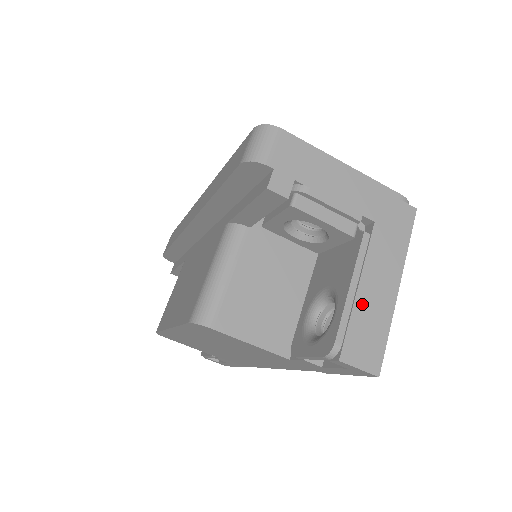
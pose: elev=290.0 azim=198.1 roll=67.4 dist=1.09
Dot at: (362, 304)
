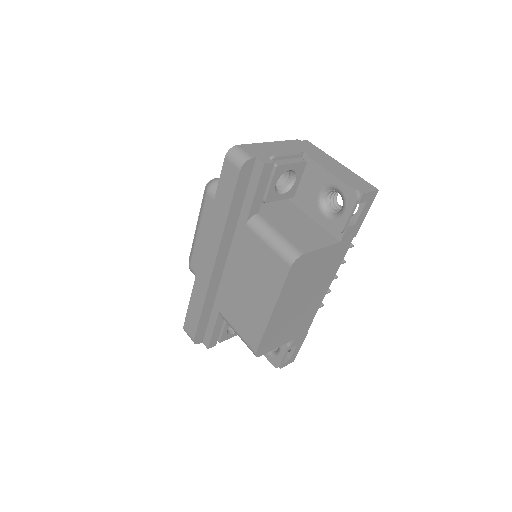
Dot at: (341, 175)
